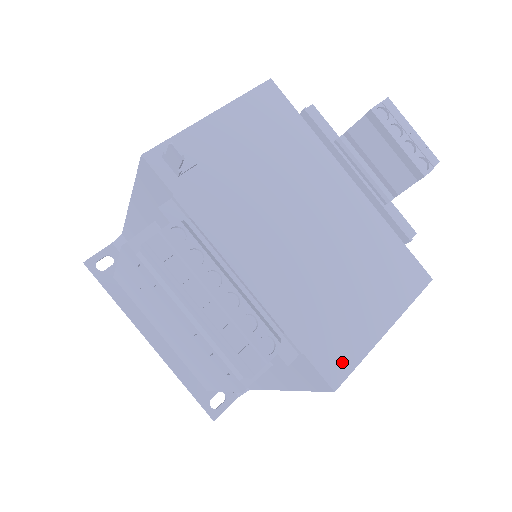
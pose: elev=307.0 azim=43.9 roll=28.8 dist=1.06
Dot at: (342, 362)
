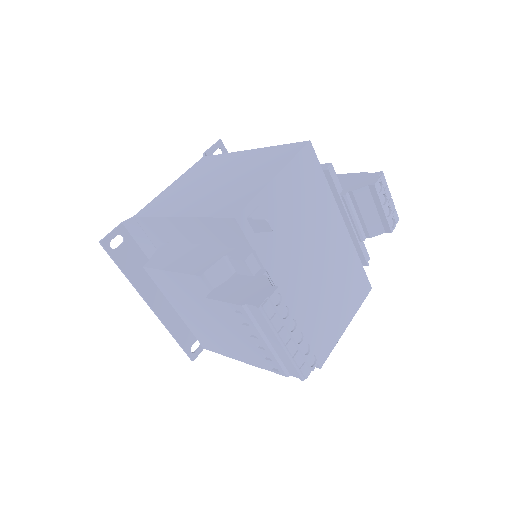
Dot at: (326, 350)
